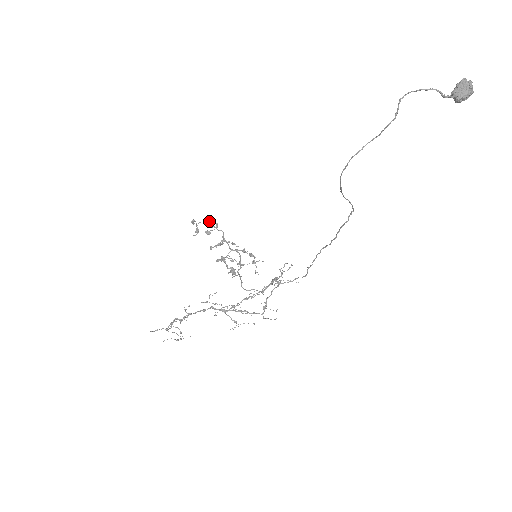
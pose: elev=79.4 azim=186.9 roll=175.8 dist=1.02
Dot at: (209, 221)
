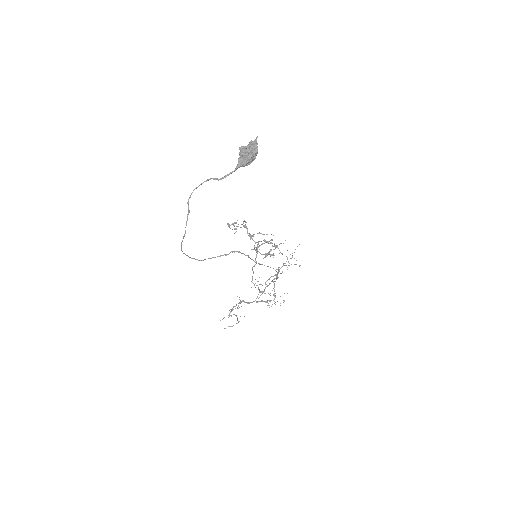
Dot at: (235, 223)
